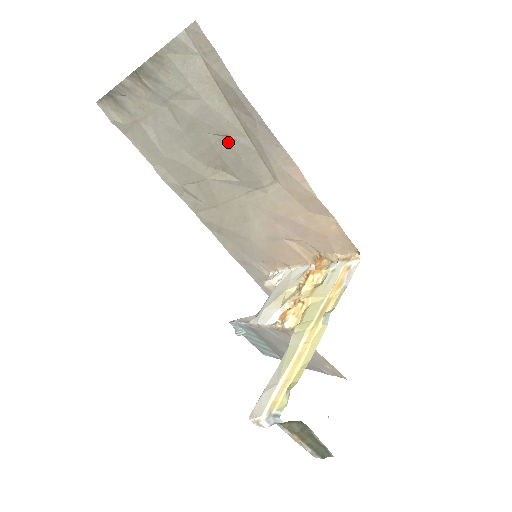
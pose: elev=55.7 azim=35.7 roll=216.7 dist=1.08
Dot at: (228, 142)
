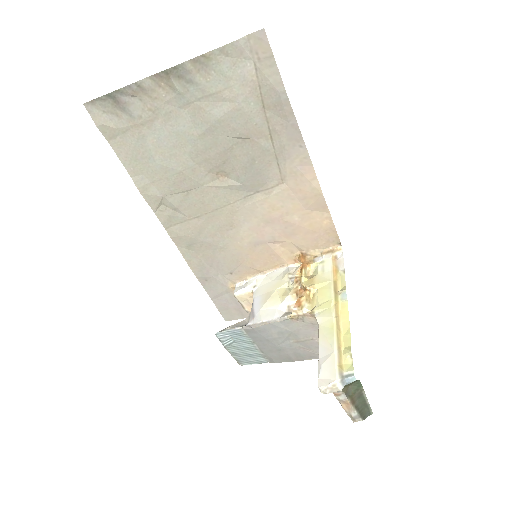
Dot at: (247, 145)
